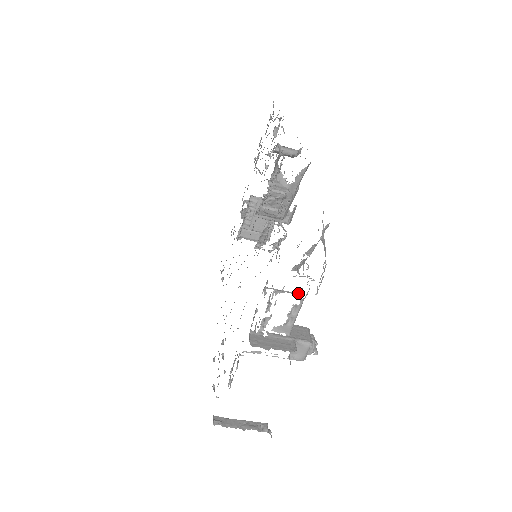
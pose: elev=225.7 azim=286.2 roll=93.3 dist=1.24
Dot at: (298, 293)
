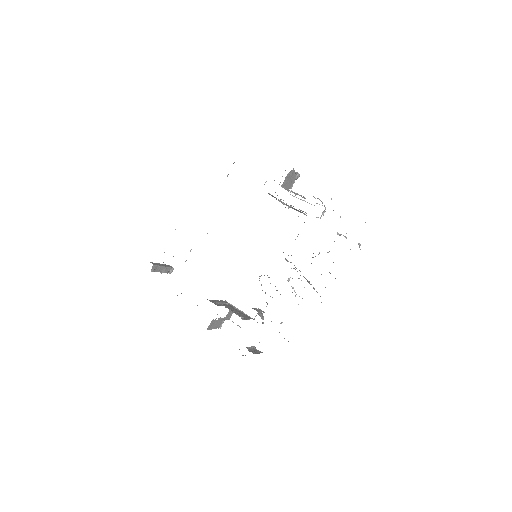
Dot at: occluded
